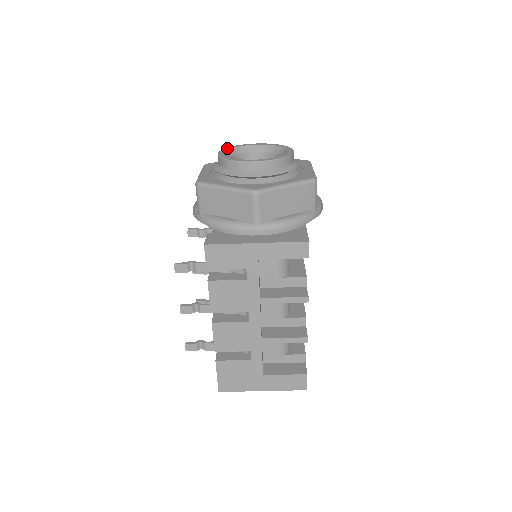
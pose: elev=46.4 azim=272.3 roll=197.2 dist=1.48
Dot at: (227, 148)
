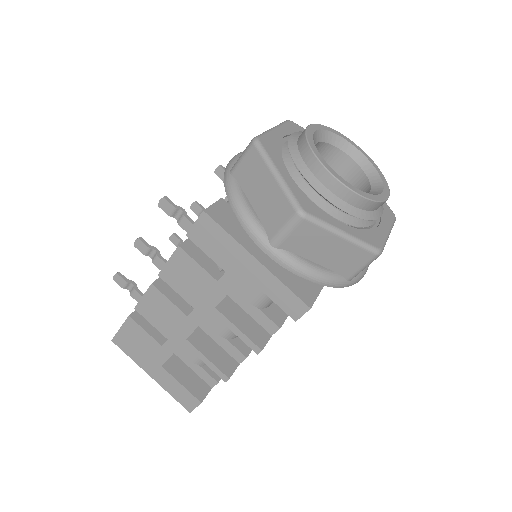
Dot at: (326, 127)
